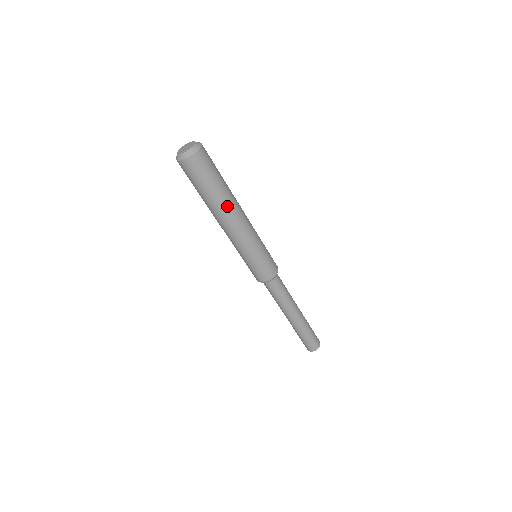
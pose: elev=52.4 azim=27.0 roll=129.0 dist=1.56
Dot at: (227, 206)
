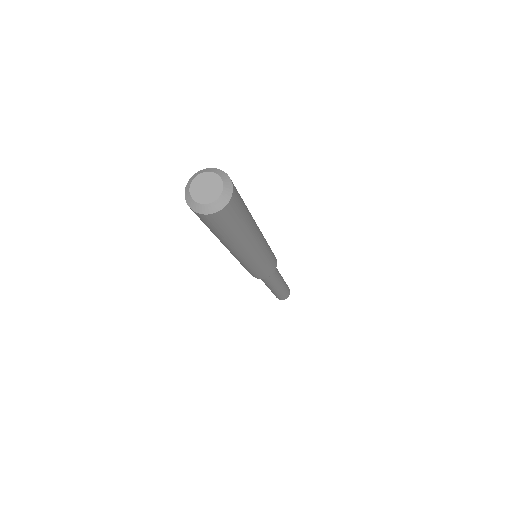
Dot at: (249, 239)
